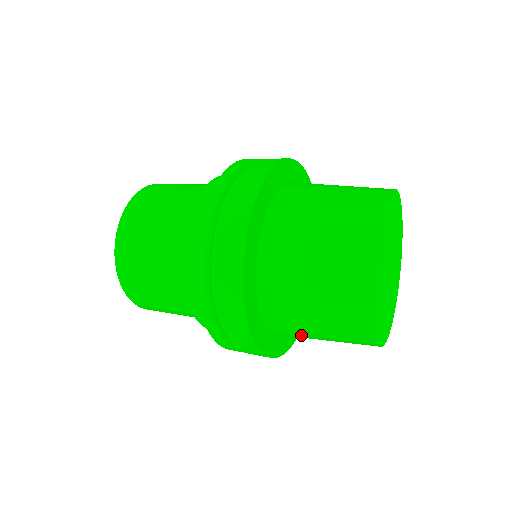
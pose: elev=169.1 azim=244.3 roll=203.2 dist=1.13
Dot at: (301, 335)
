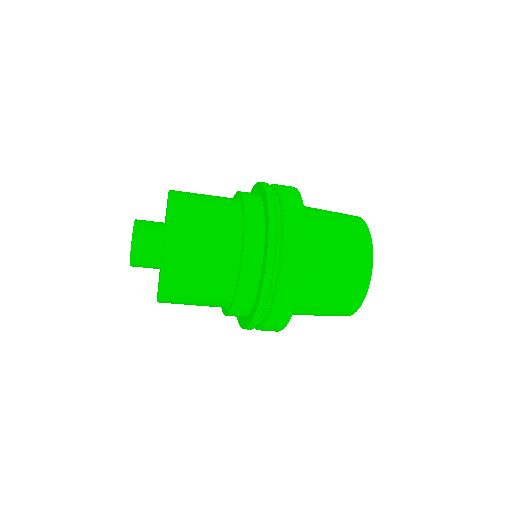
Dot at: (306, 311)
